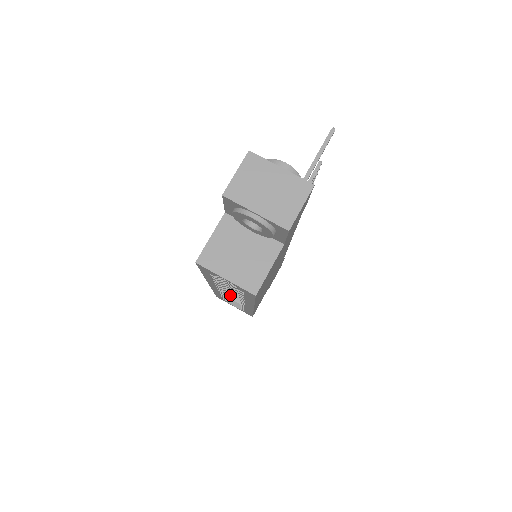
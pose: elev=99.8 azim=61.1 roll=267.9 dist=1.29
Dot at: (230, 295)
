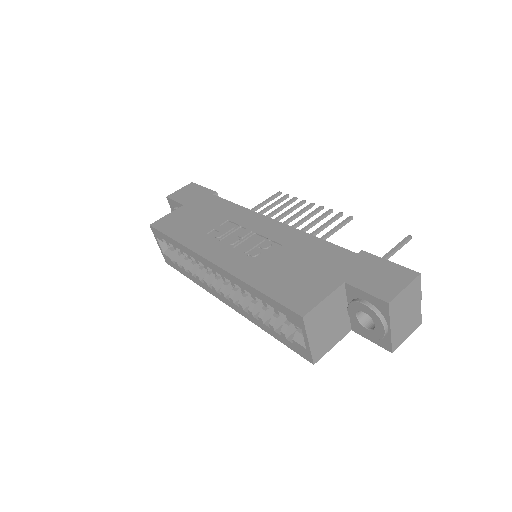
Dot at: occluded
